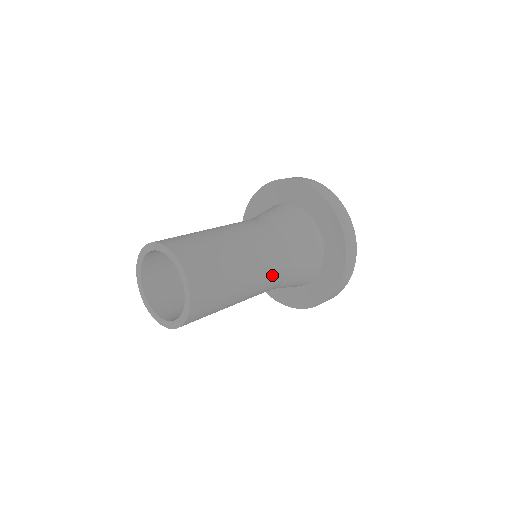
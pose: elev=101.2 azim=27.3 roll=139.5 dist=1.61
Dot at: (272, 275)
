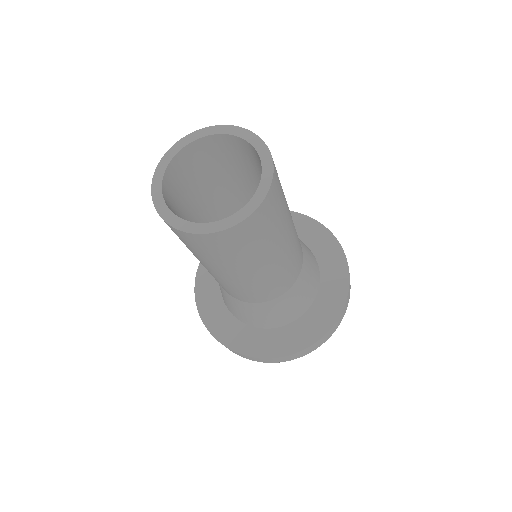
Dot at: (272, 286)
